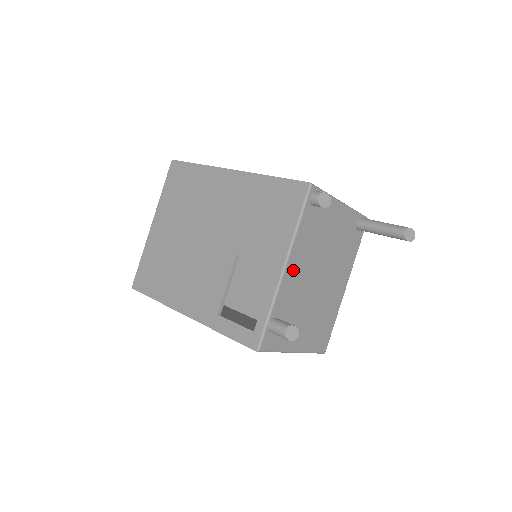
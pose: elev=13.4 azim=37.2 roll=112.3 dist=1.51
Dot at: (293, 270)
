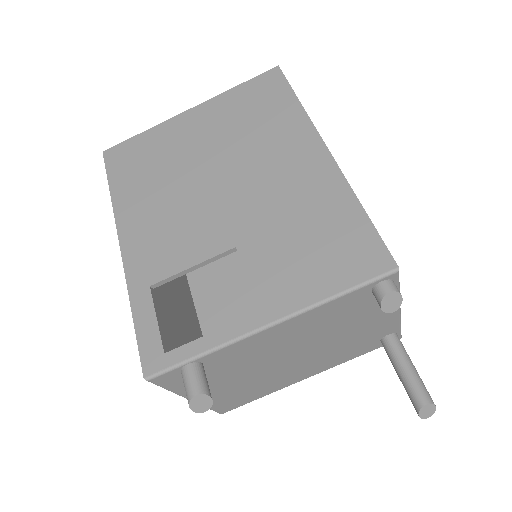
Dot at: (275, 334)
